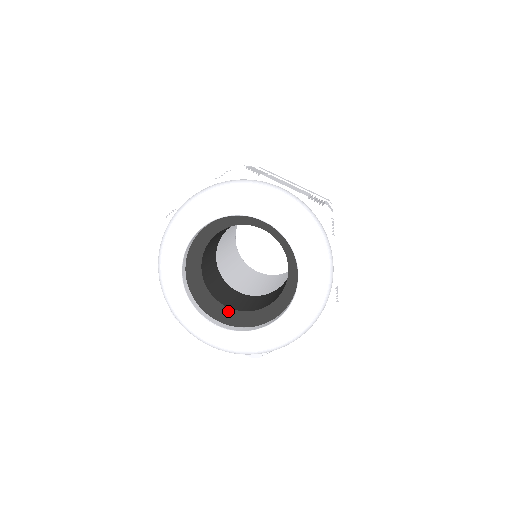
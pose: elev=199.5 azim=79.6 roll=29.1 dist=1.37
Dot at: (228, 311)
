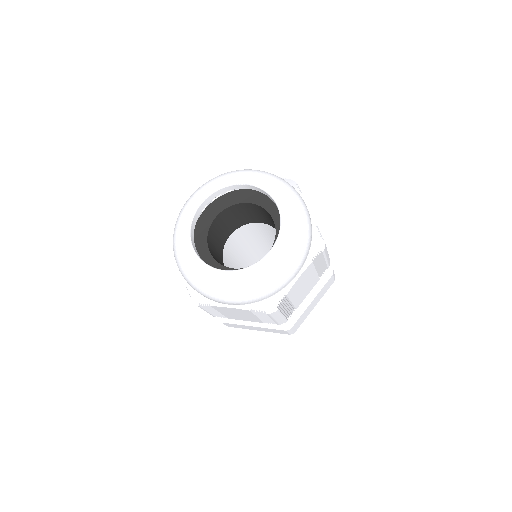
Dot at: occluded
